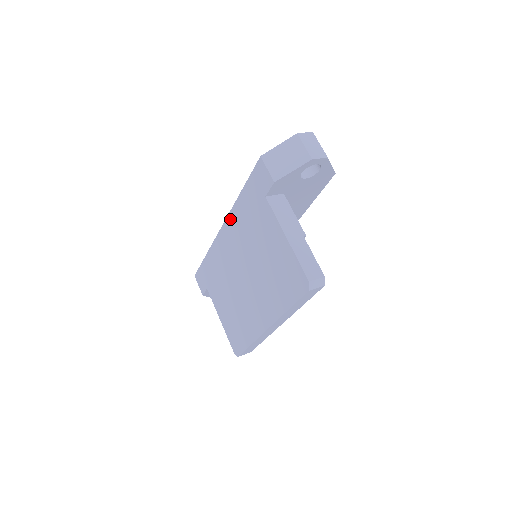
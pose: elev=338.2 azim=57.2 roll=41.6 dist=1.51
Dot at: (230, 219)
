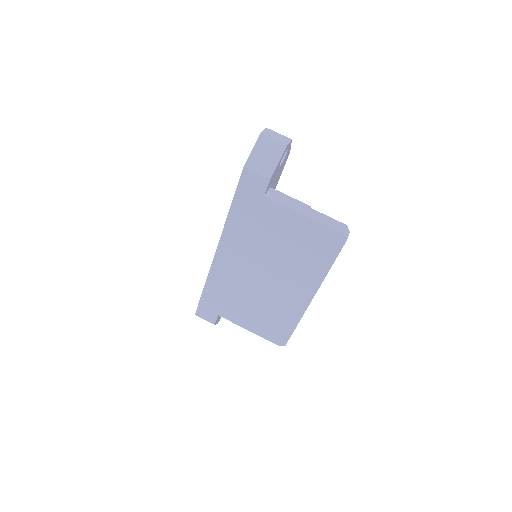
Dot at: (225, 238)
